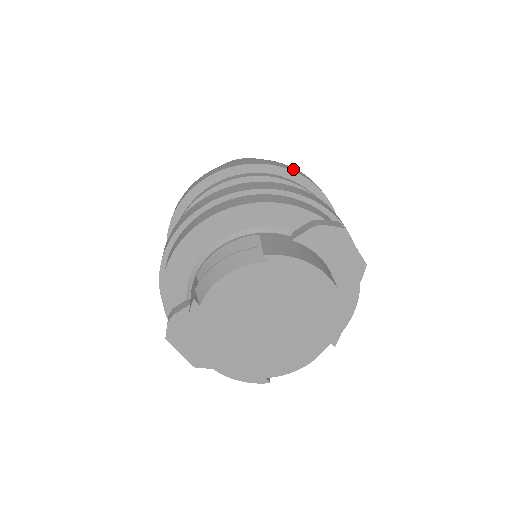
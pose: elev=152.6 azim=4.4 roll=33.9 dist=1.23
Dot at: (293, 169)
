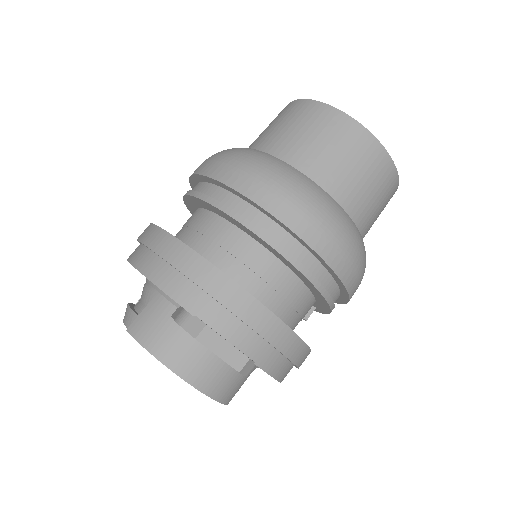
Dot at: (261, 193)
